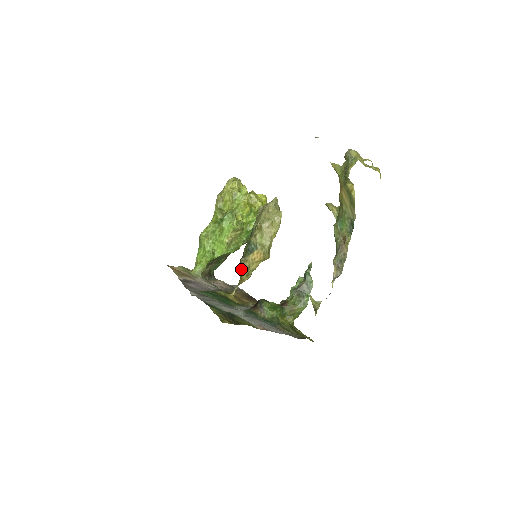
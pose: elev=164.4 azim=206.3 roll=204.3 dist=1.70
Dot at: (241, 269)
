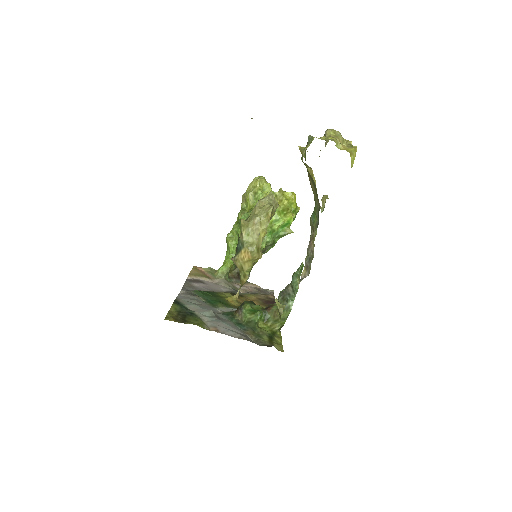
Dot at: occluded
